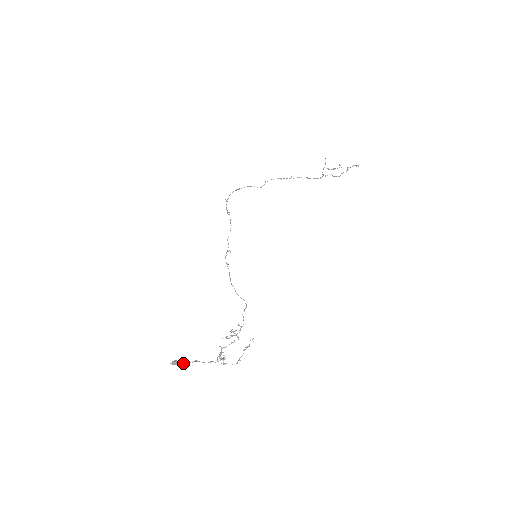
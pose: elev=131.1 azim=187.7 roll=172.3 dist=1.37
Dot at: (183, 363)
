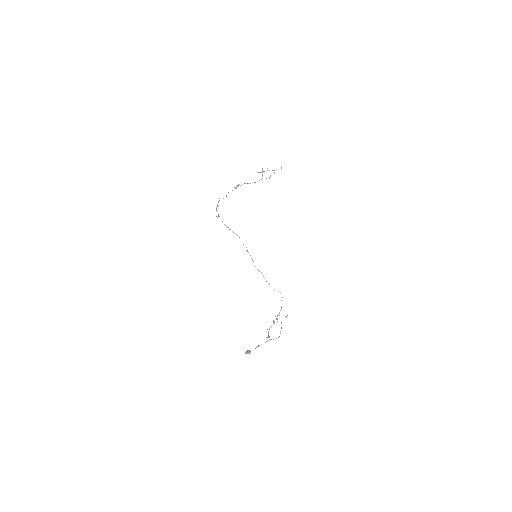
Dot at: occluded
